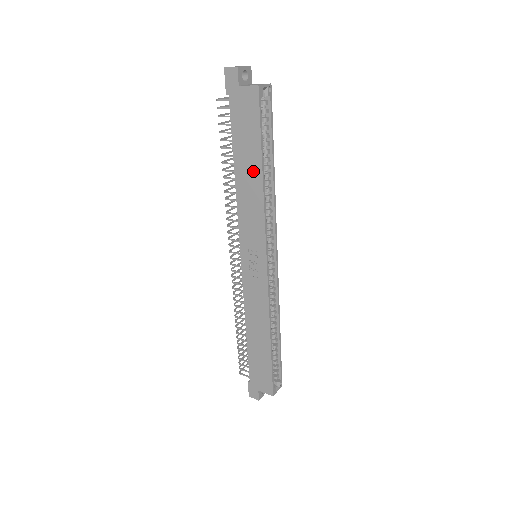
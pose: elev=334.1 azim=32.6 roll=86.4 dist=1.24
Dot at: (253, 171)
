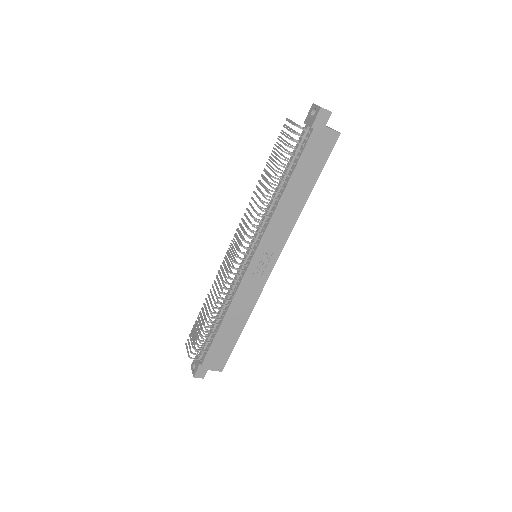
Dot at: (302, 193)
